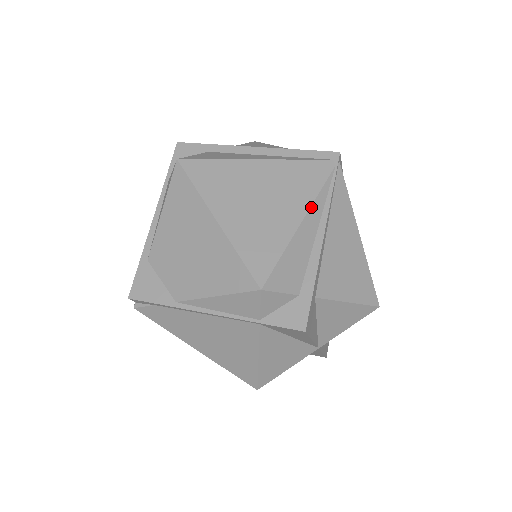
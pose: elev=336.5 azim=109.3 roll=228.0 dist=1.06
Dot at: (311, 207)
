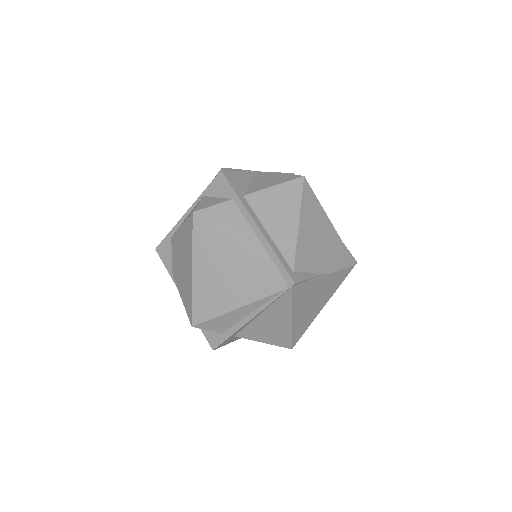
Dot at: (249, 304)
